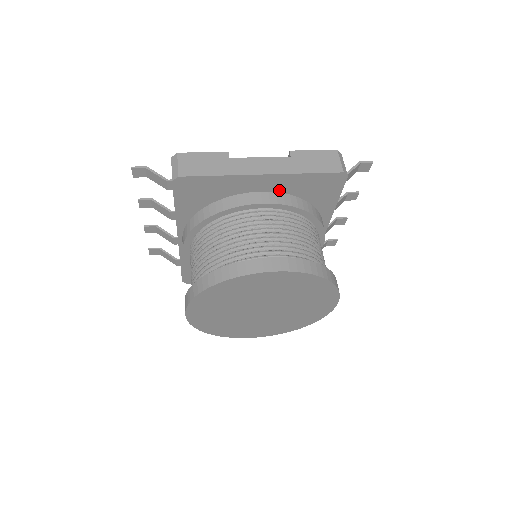
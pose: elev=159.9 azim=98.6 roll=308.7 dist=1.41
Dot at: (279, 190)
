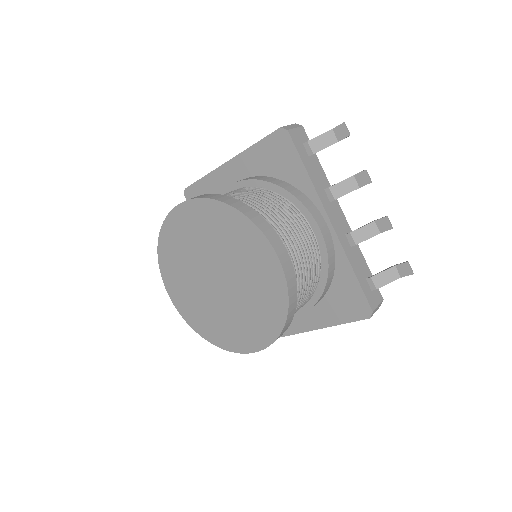
Dot at: (249, 174)
